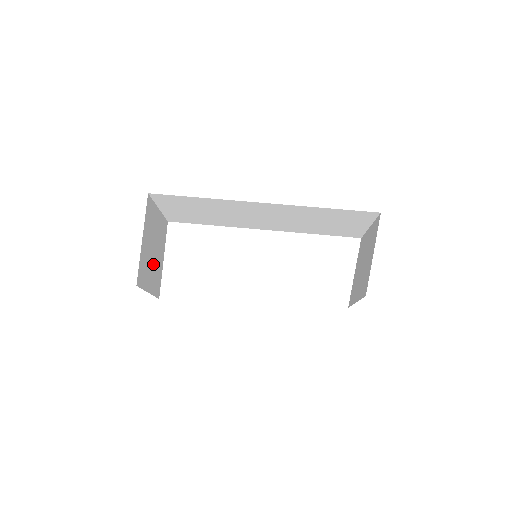
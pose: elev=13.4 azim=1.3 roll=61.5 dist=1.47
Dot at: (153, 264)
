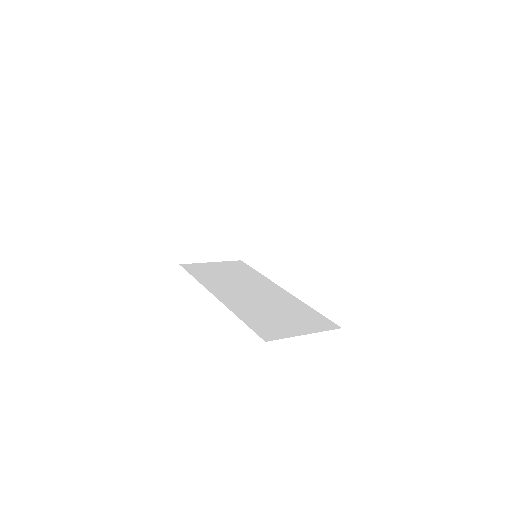
Dot at: (216, 239)
